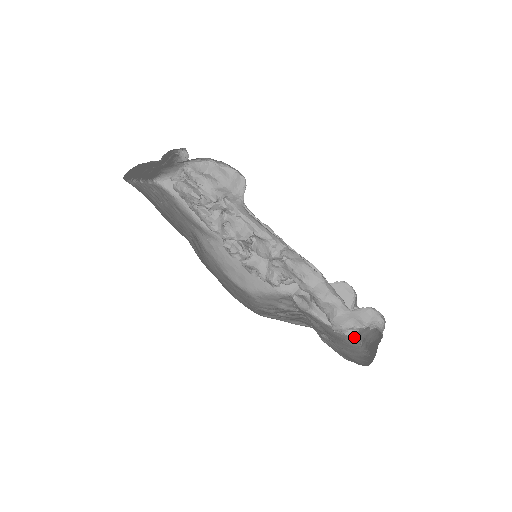
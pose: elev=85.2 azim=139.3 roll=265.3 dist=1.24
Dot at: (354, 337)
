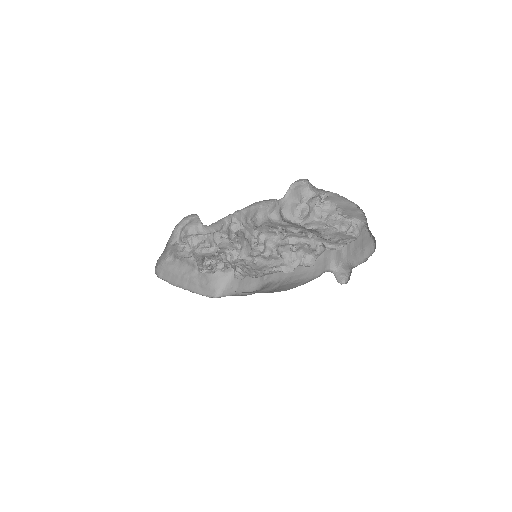
Dot at: occluded
